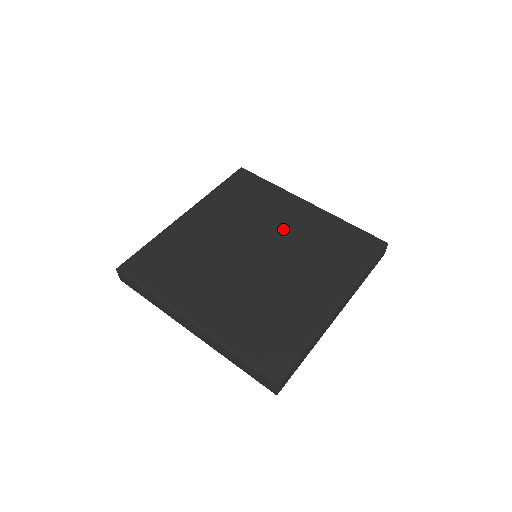
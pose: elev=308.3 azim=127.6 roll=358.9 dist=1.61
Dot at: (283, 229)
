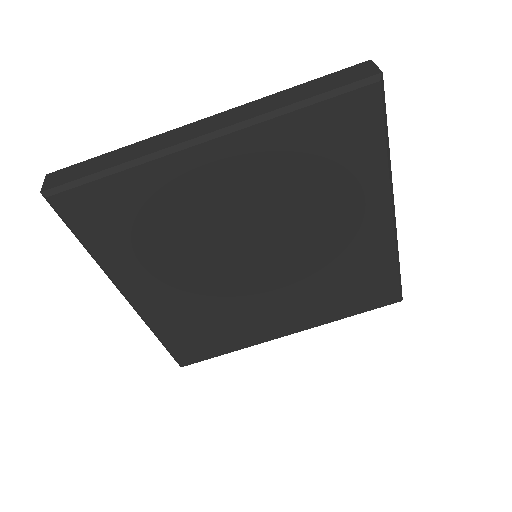
Dot at: (239, 211)
